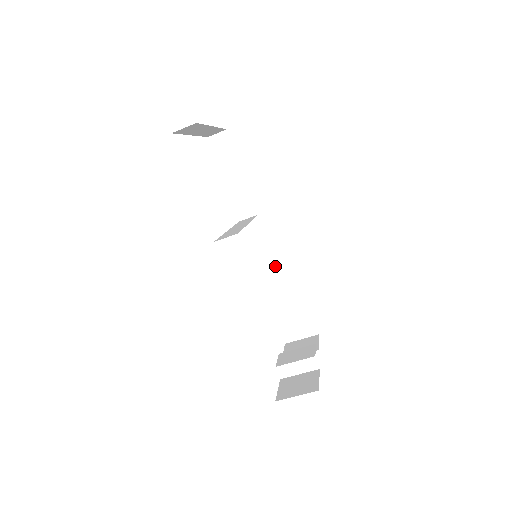
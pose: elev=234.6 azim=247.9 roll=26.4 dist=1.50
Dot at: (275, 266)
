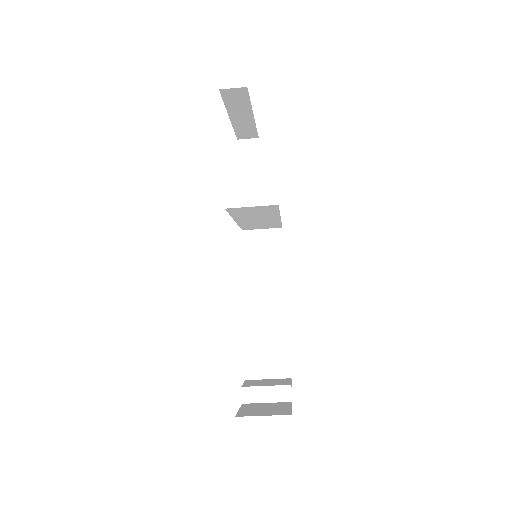
Dot at: (265, 288)
